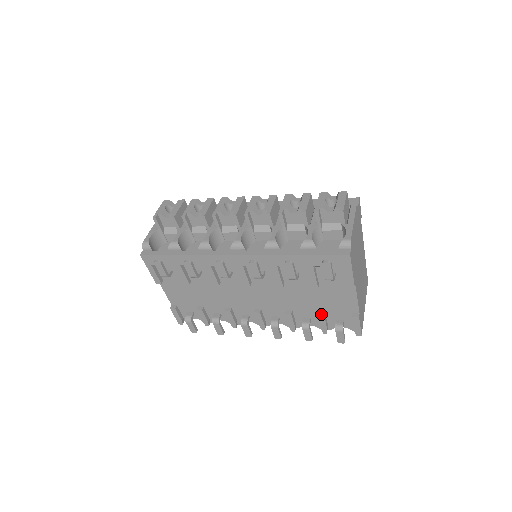
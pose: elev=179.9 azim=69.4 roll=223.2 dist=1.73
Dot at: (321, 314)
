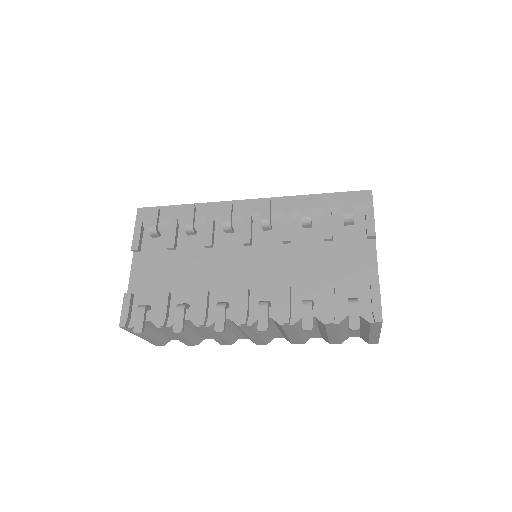
Dot at: (330, 286)
